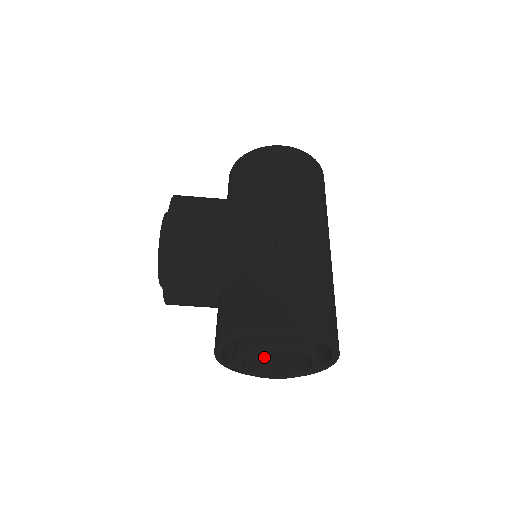
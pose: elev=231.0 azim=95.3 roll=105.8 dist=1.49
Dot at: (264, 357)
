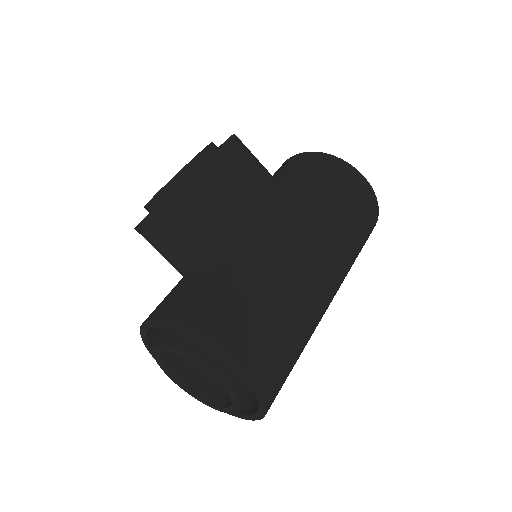
Dot at: occluded
